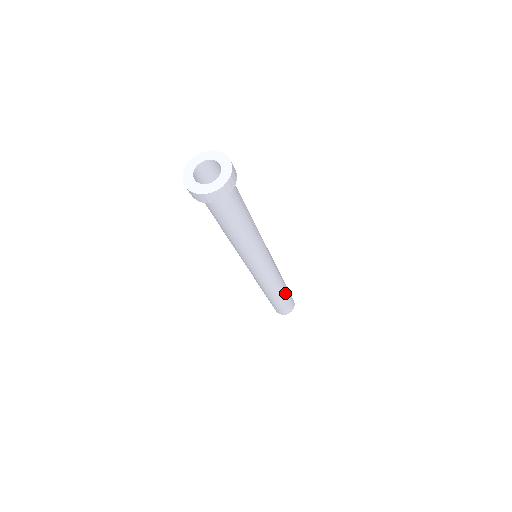
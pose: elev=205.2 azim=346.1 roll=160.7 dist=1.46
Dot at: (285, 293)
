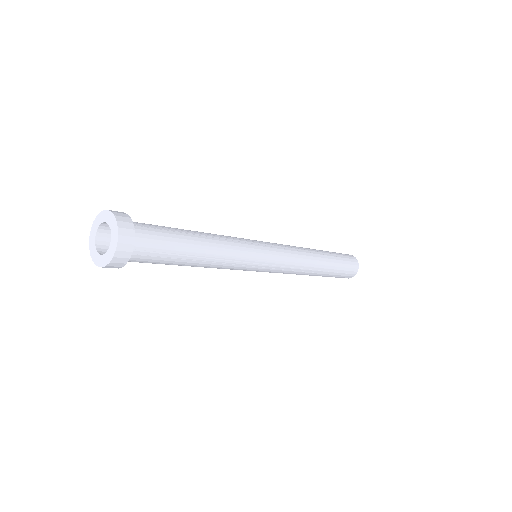
Dot at: (323, 274)
